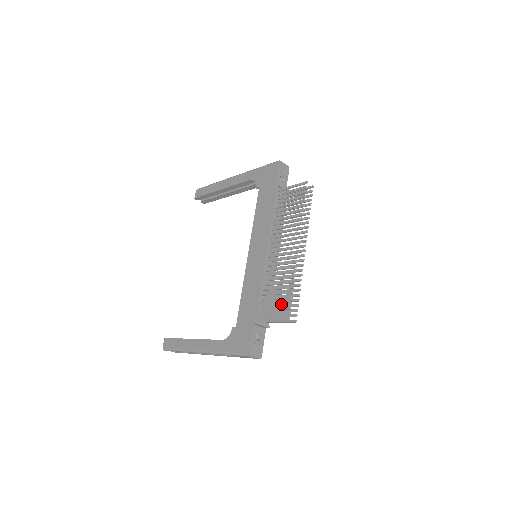
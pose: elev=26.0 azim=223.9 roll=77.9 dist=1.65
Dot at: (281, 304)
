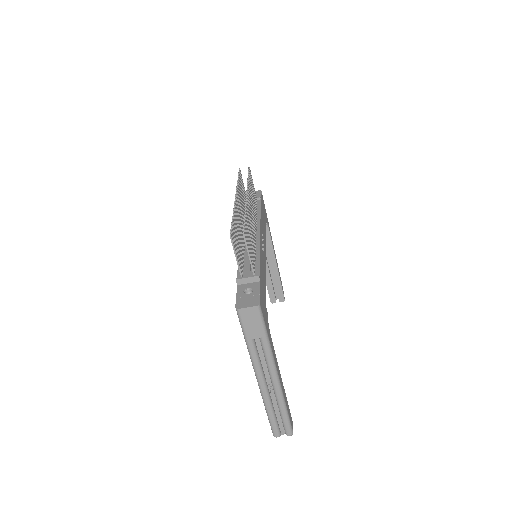
Dot at: (235, 240)
